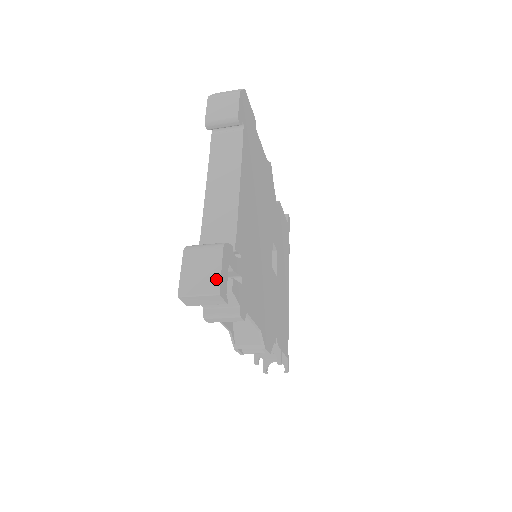
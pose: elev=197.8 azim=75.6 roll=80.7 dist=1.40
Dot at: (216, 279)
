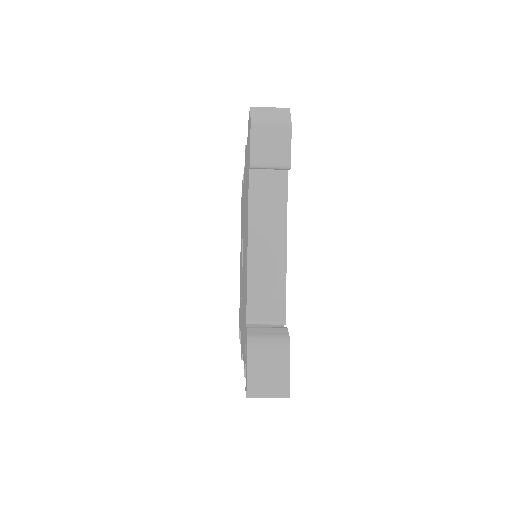
Dot at: (285, 381)
